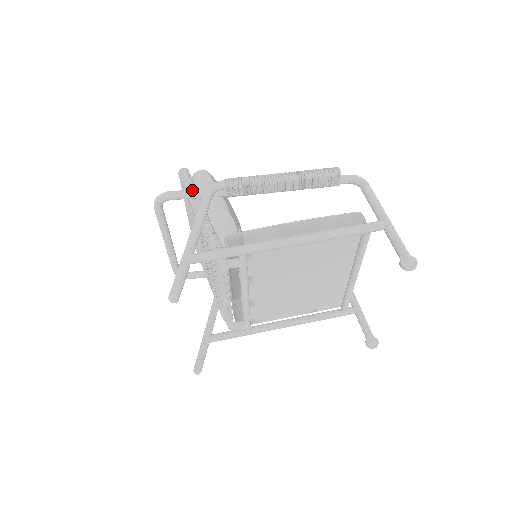
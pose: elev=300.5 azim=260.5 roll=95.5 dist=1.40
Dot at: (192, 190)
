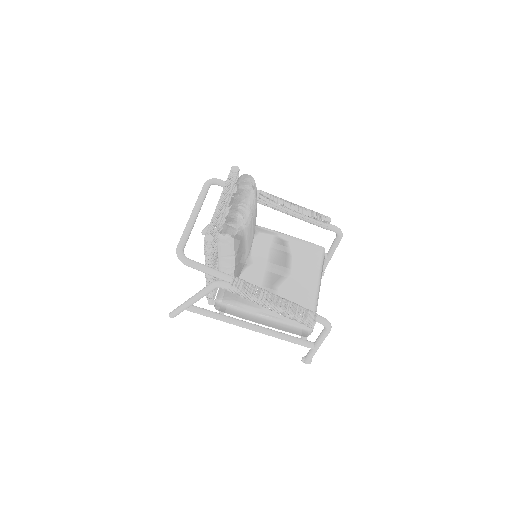
Dot at: (205, 272)
